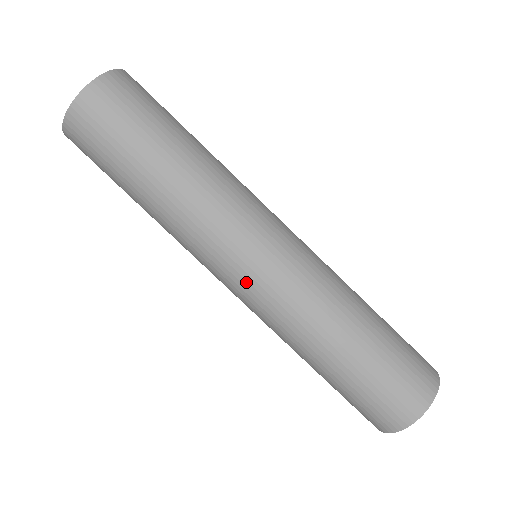
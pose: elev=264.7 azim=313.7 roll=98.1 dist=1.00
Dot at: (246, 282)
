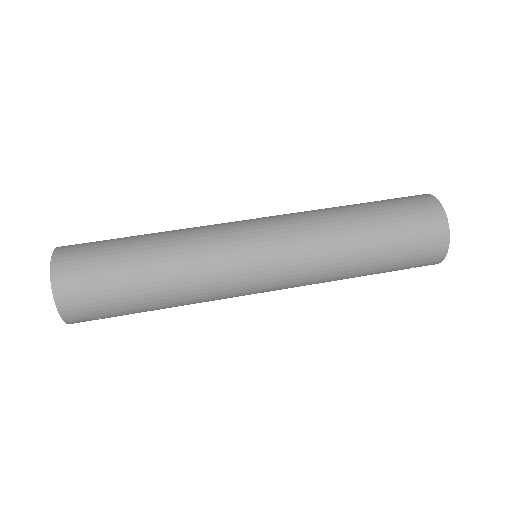
Dot at: (270, 270)
